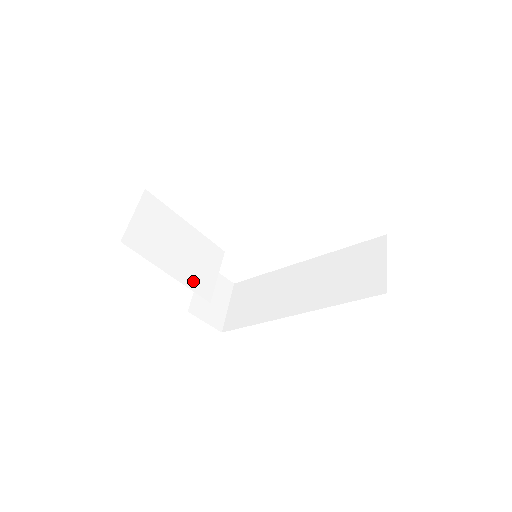
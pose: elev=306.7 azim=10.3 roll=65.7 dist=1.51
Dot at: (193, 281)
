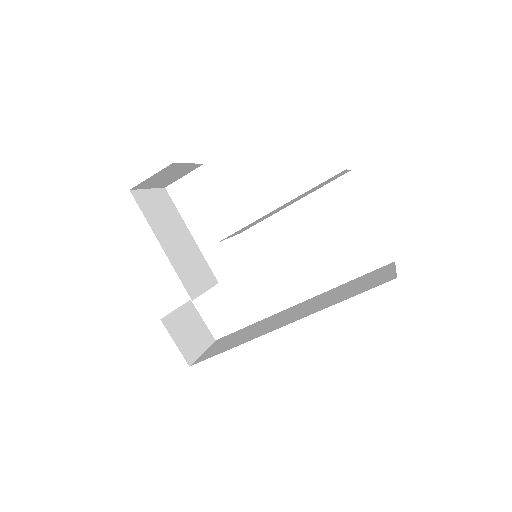
Dot at: (181, 271)
